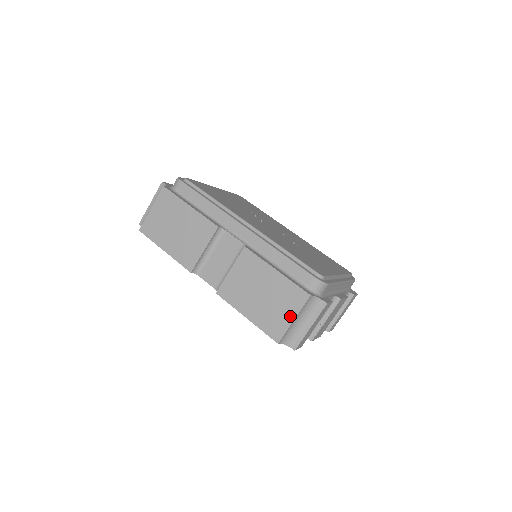
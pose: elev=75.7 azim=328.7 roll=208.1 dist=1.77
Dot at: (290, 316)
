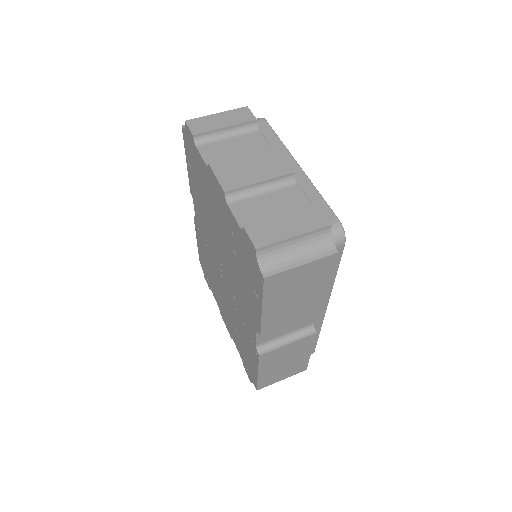
Dot at: occluded
